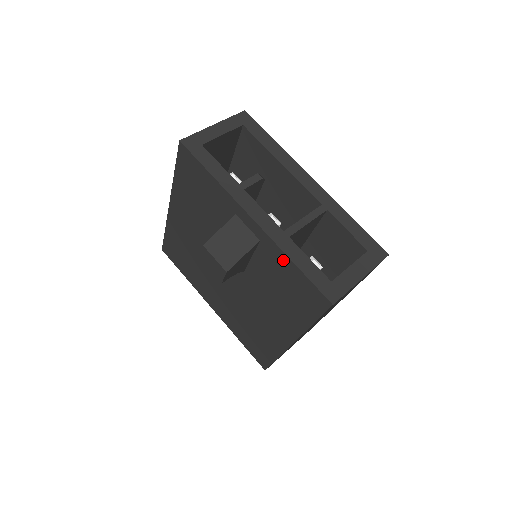
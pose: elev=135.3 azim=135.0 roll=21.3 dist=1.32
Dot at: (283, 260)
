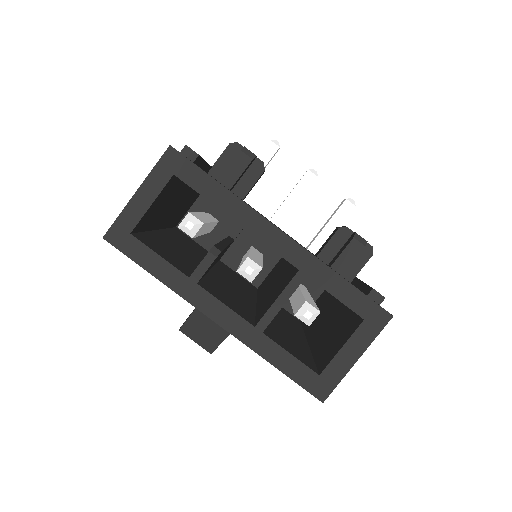
Dot at: occluded
